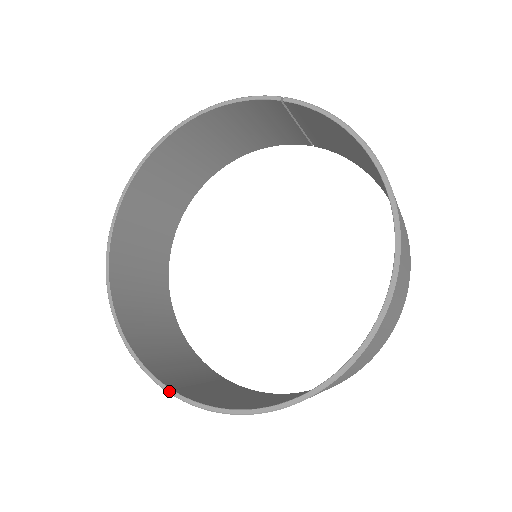
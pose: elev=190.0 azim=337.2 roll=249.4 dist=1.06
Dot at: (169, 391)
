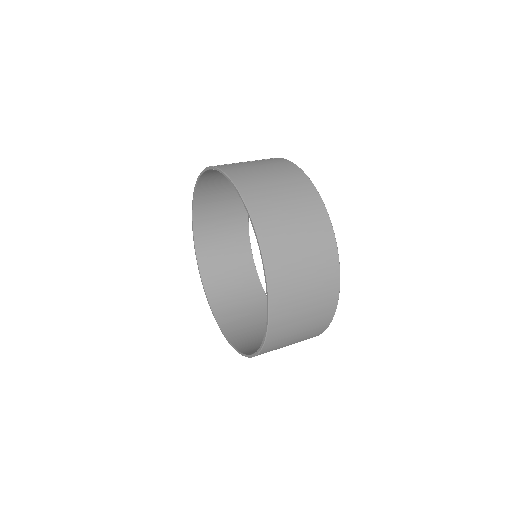
Dot at: (230, 344)
